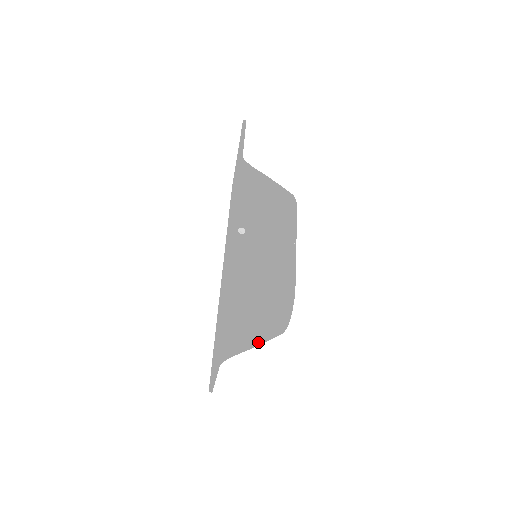
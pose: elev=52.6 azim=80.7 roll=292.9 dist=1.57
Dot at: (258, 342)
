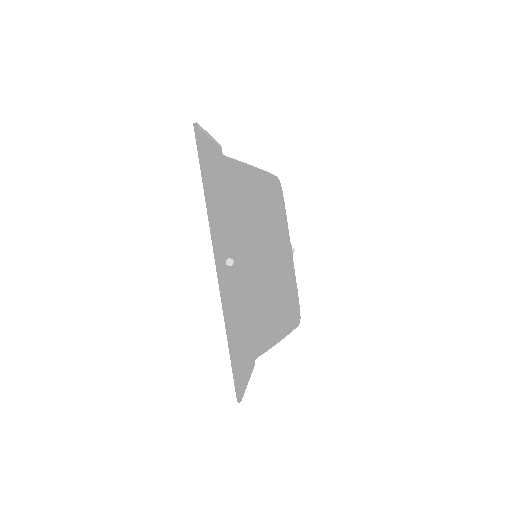
Dot at: occluded
